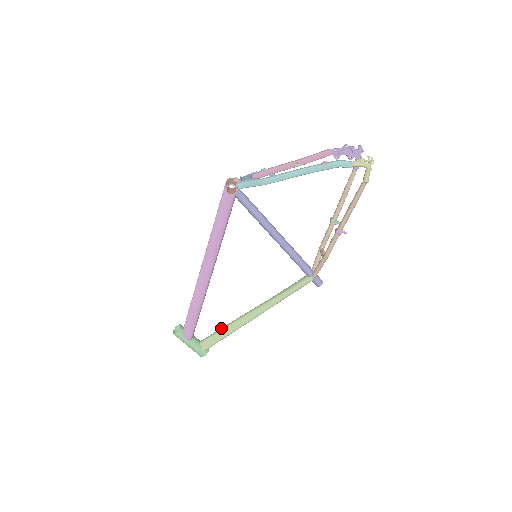
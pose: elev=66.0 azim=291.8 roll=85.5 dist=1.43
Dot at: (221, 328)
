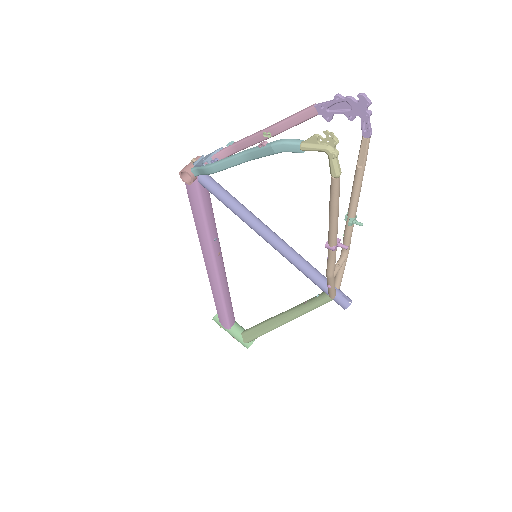
Dot at: occluded
